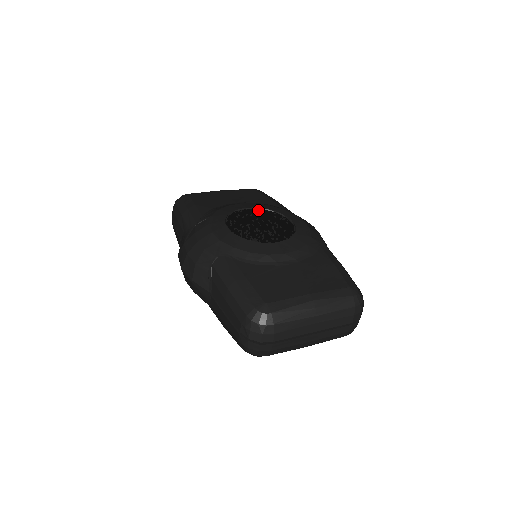
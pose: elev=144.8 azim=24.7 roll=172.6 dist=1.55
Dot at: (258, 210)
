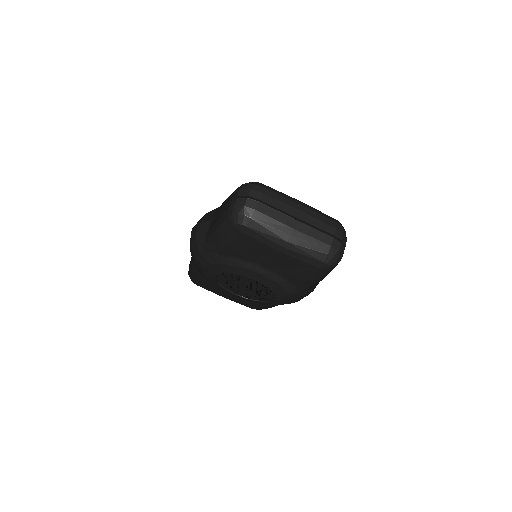
Dot at: occluded
